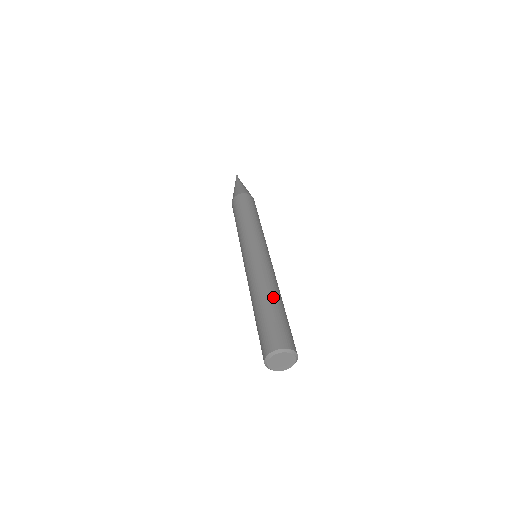
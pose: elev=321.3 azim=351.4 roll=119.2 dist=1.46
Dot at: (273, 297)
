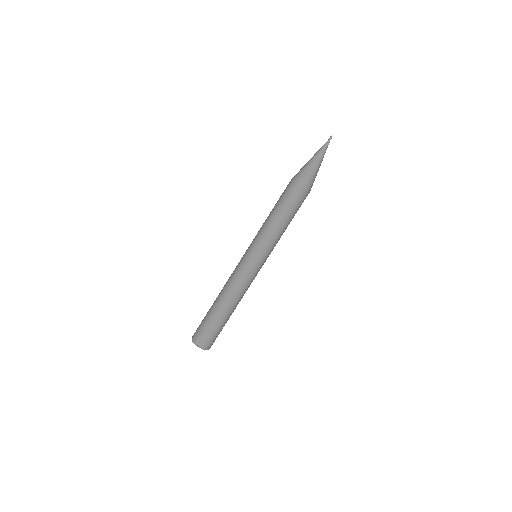
Dot at: (219, 305)
